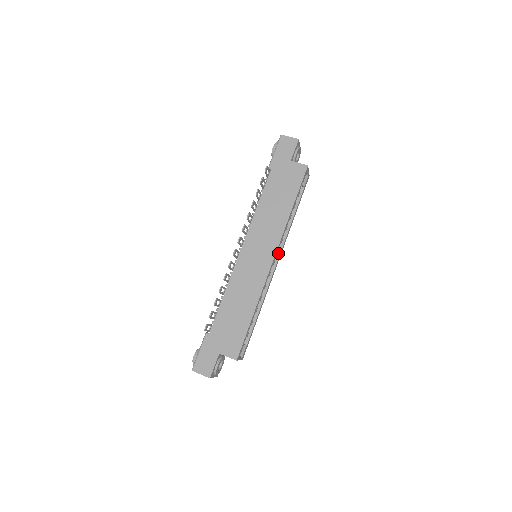
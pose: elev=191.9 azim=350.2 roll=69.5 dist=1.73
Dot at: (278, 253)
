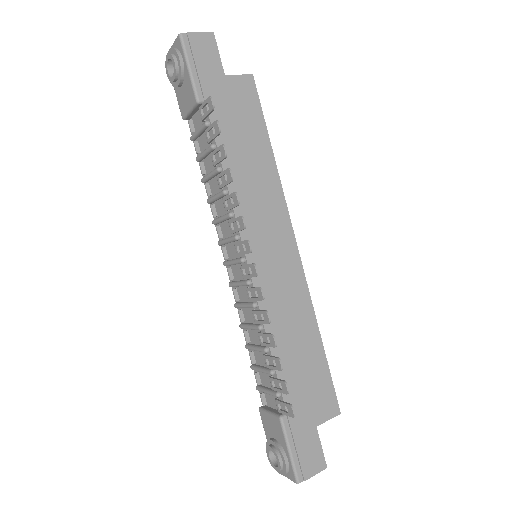
Dot at: occluded
